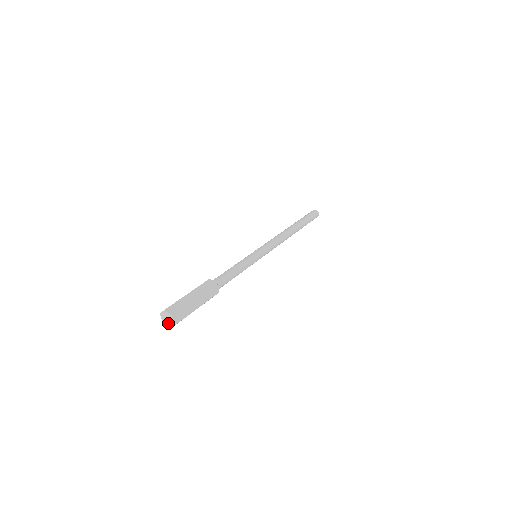
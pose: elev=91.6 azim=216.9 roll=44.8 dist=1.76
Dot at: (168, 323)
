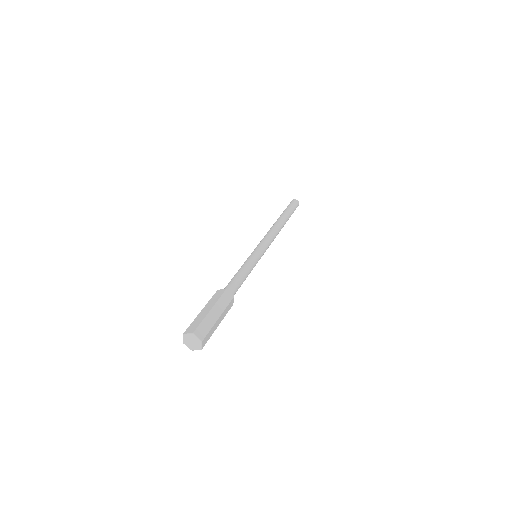
Dot at: (191, 345)
